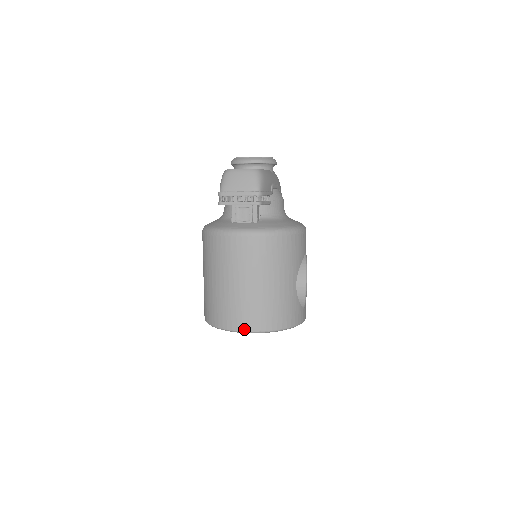
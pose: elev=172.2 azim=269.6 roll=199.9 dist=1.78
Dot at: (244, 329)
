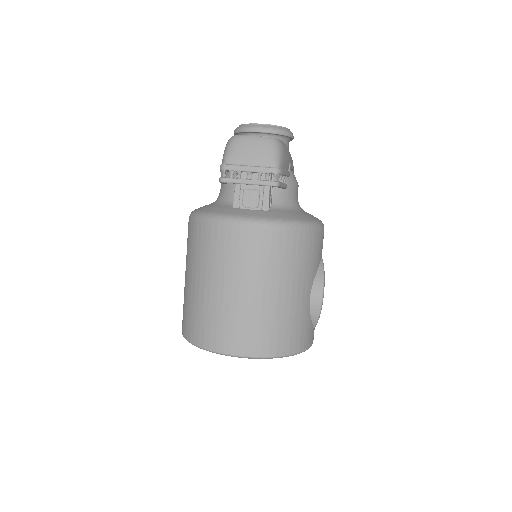
Dot at: (239, 352)
